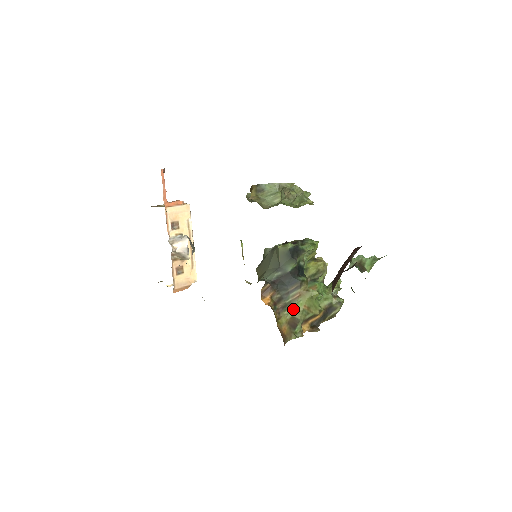
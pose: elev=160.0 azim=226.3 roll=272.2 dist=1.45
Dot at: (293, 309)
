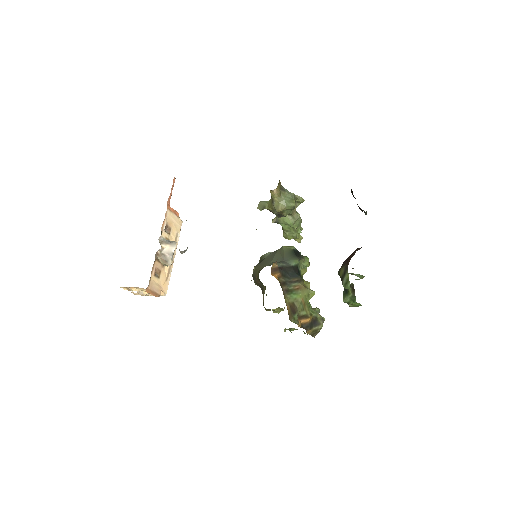
Dot at: (294, 297)
